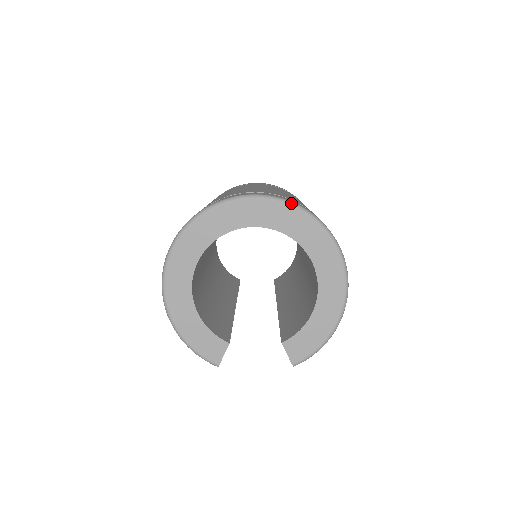
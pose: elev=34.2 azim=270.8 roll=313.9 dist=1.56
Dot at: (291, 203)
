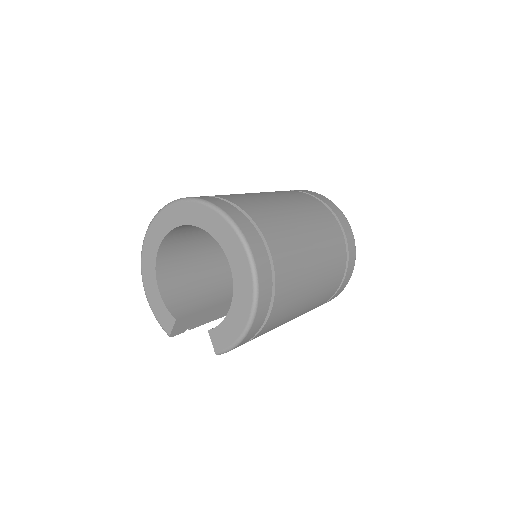
Dot at: (216, 208)
